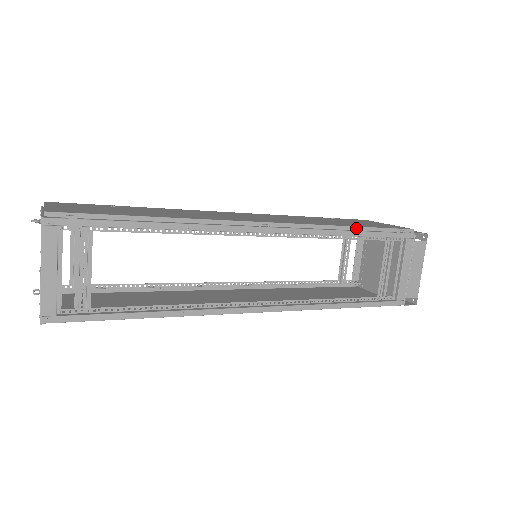
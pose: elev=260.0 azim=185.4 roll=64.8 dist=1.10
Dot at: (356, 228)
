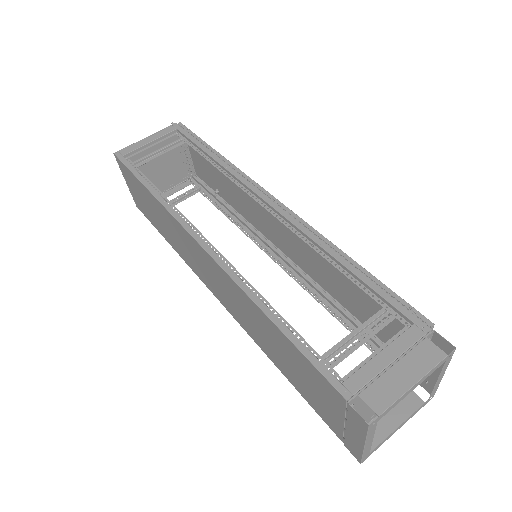
Dot at: (353, 262)
